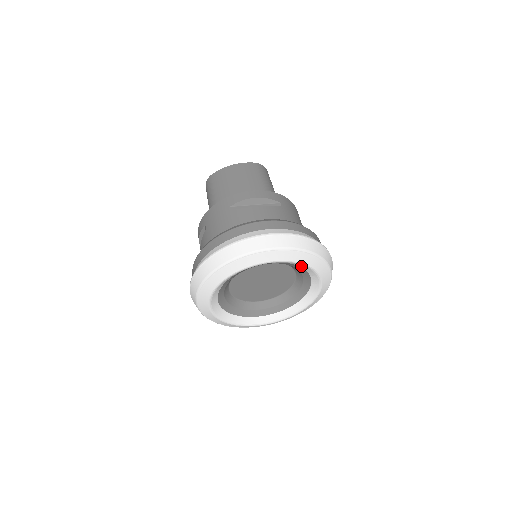
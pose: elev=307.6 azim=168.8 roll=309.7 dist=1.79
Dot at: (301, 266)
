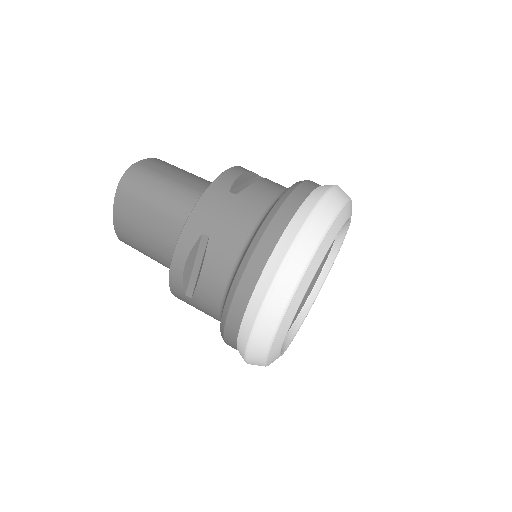
Dot at: occluded
